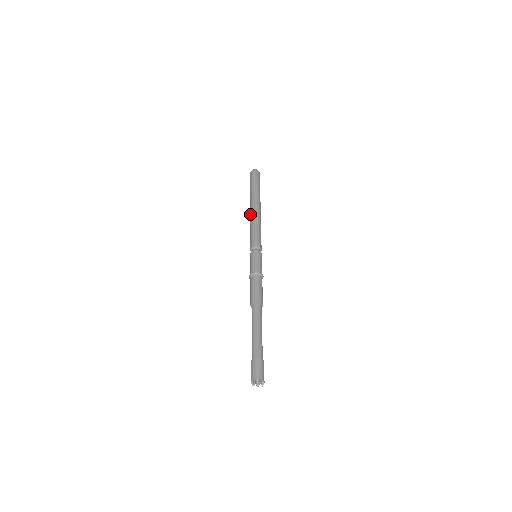
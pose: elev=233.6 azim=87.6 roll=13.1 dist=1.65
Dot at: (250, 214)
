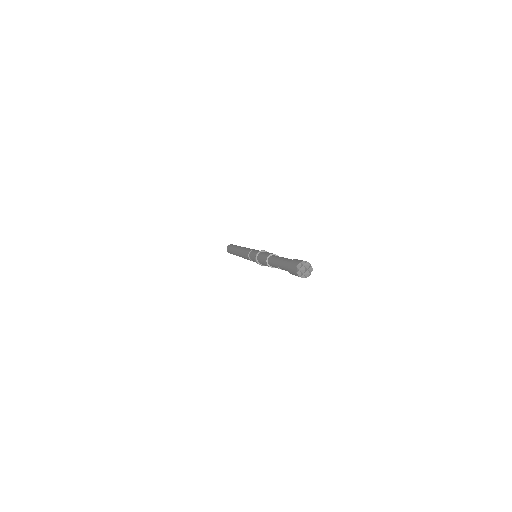
Dot at: (238, 255)
